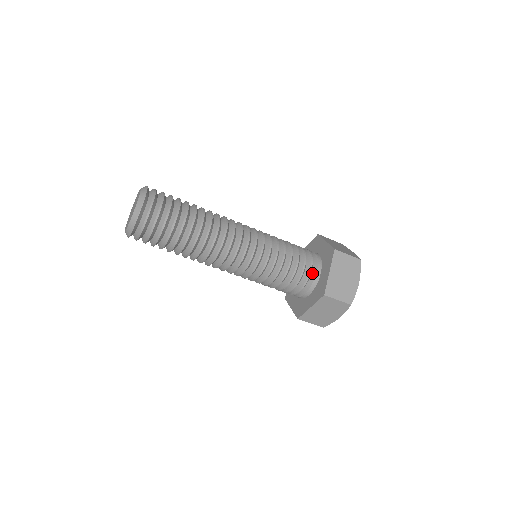
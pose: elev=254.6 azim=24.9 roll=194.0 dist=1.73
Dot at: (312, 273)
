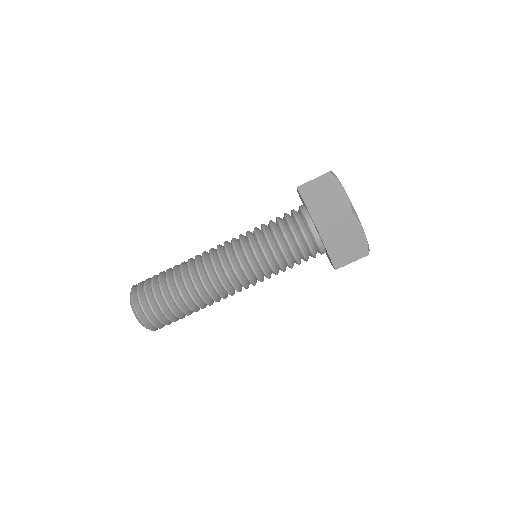
Dot at: (314, 245)
